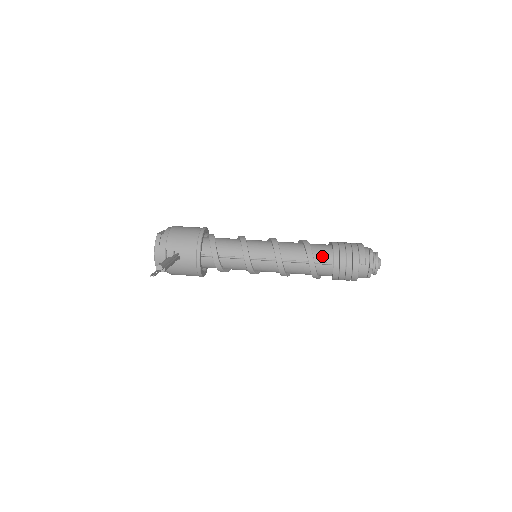
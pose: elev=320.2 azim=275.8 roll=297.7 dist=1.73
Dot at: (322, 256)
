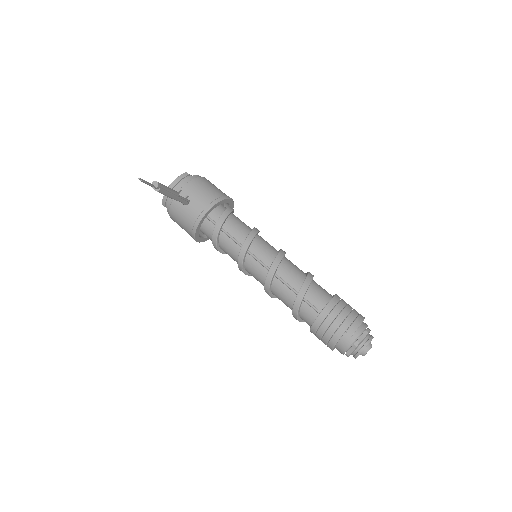
Dot at: (315, 298)
